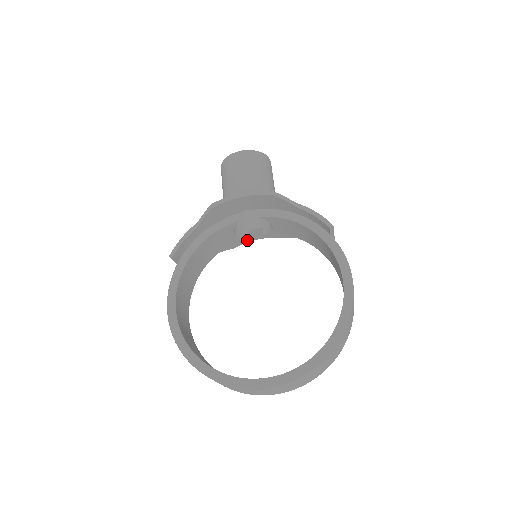
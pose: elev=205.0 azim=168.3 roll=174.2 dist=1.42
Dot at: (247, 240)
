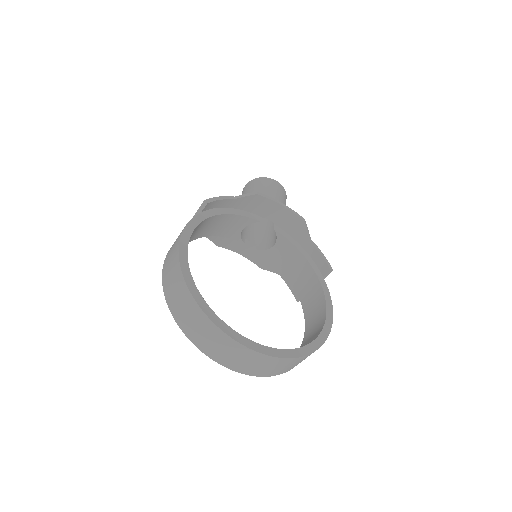
Dot at: (231, 247)
